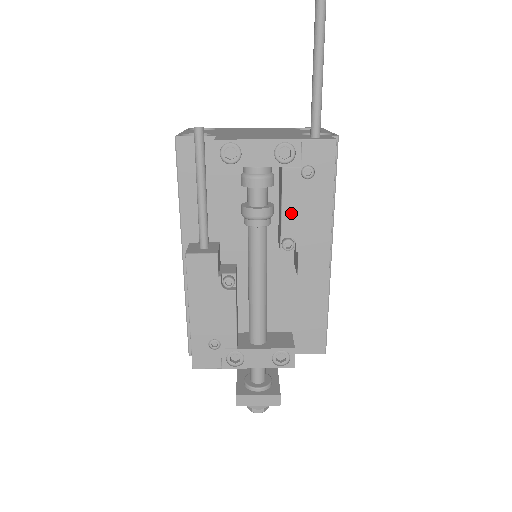
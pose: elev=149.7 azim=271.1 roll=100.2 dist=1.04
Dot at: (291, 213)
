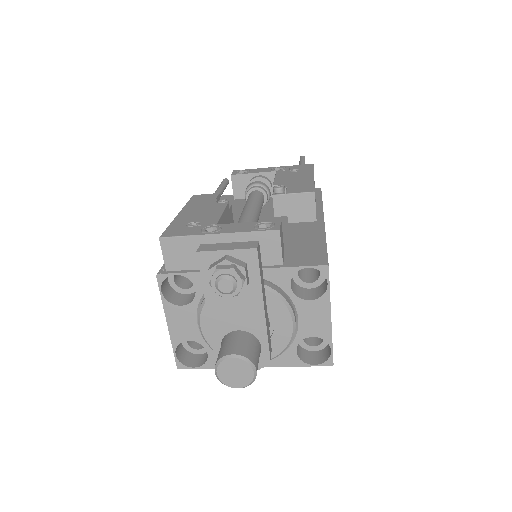
Dot at: (282, 179)
